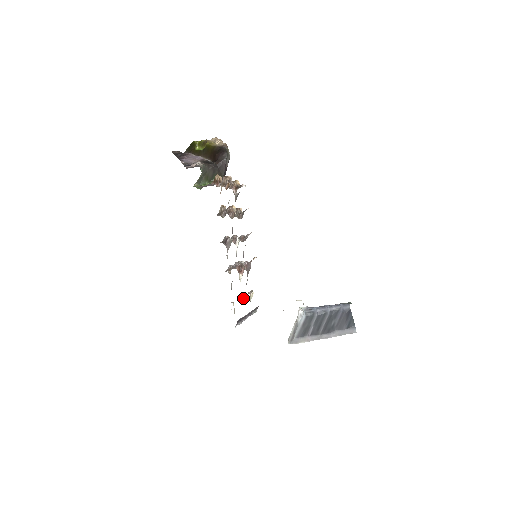
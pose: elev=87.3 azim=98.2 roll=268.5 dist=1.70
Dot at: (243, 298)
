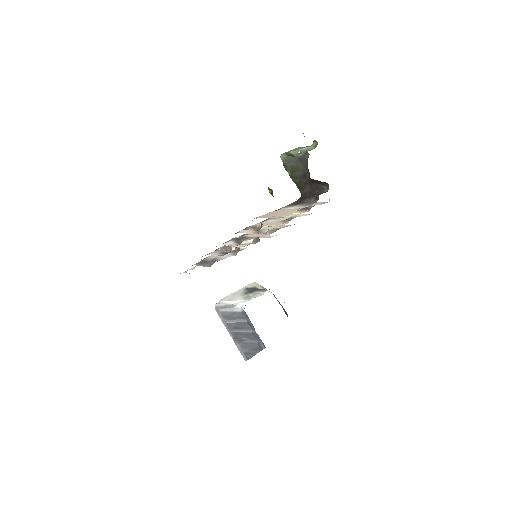
Dot at: occluded
